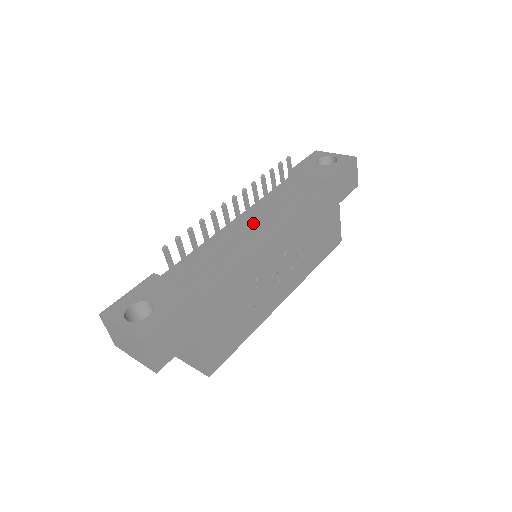
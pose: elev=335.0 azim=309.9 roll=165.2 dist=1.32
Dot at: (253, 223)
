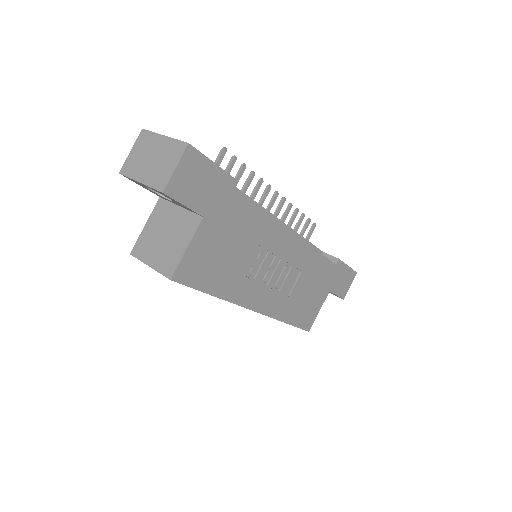
Dot at: occluded
